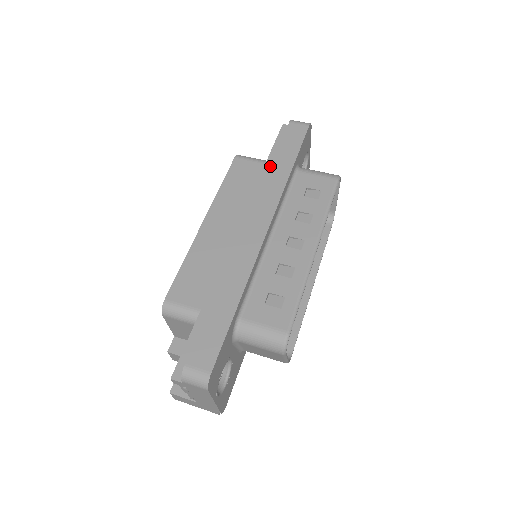
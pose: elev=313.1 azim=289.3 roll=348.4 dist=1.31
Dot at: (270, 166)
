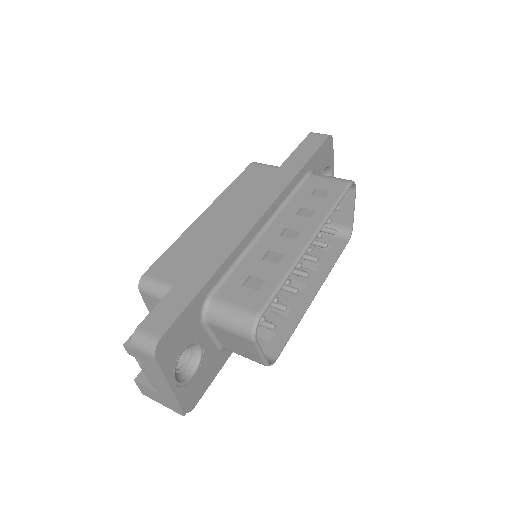
Dot at: (280, 166)
